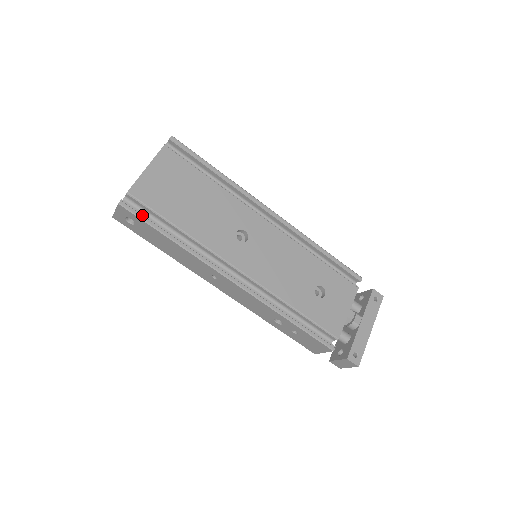
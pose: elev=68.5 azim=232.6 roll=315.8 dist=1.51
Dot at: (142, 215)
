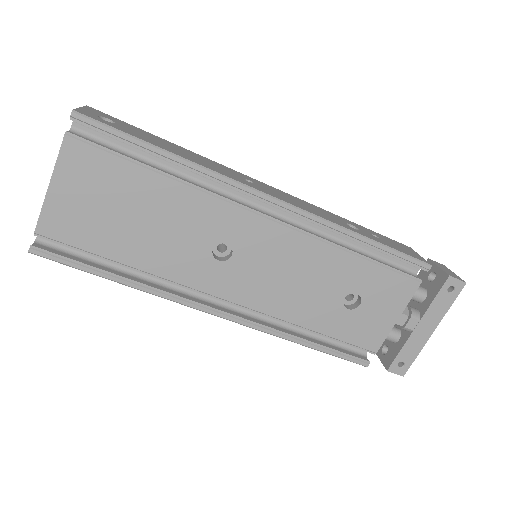
Dot at: (66, 260)
